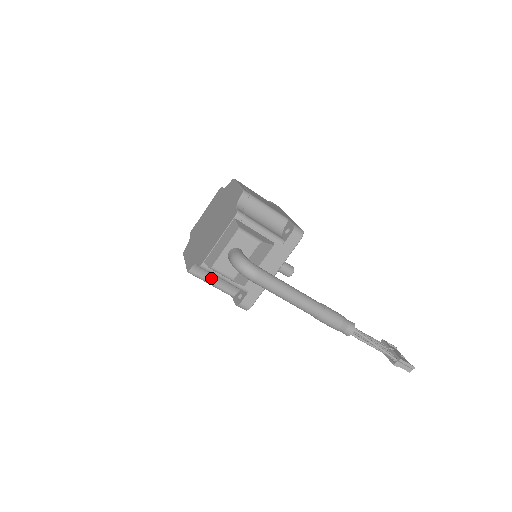
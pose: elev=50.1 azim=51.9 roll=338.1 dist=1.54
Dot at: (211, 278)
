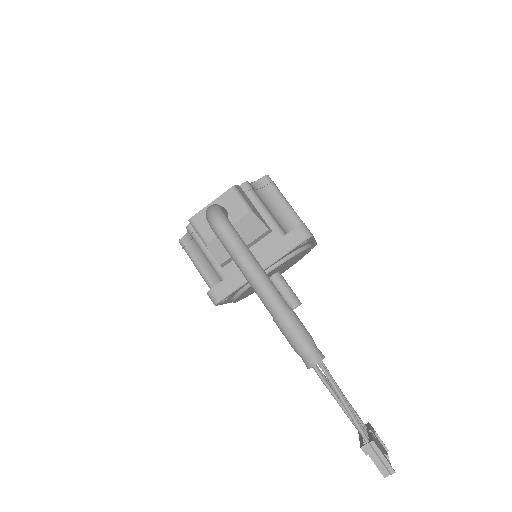
Dot at: (198, 257)
